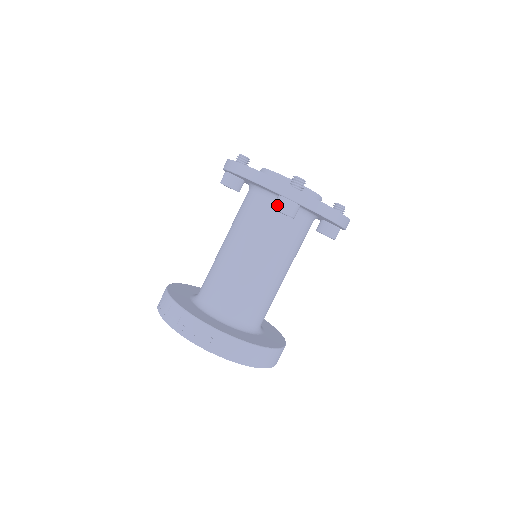
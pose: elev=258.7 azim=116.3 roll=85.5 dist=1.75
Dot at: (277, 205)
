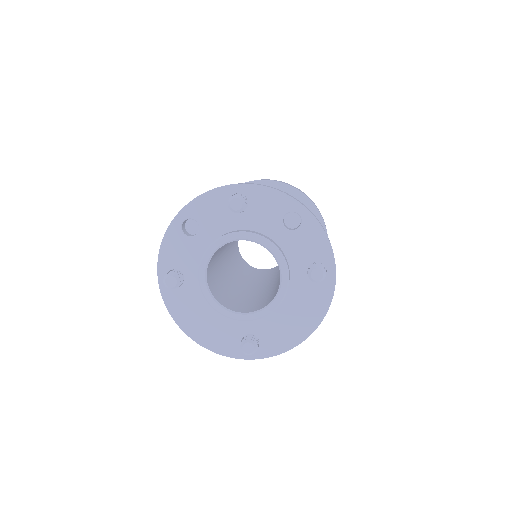
Dot at: occluded
